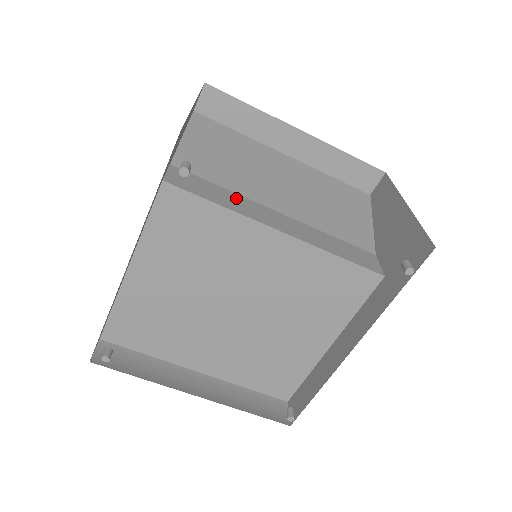
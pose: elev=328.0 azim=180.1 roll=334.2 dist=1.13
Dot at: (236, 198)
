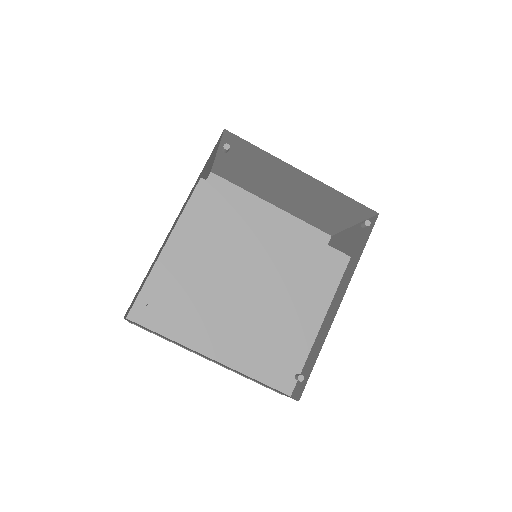
Dot at: occluded
